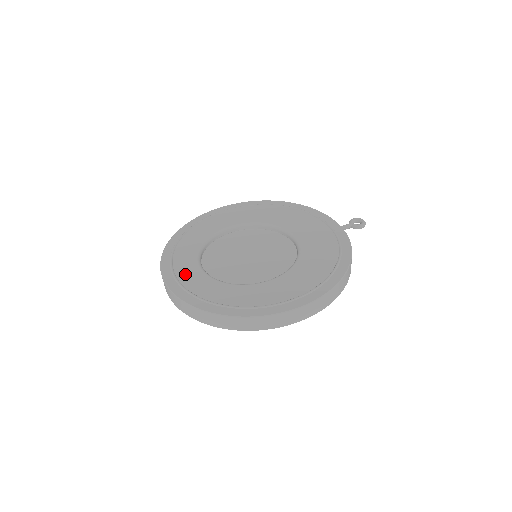
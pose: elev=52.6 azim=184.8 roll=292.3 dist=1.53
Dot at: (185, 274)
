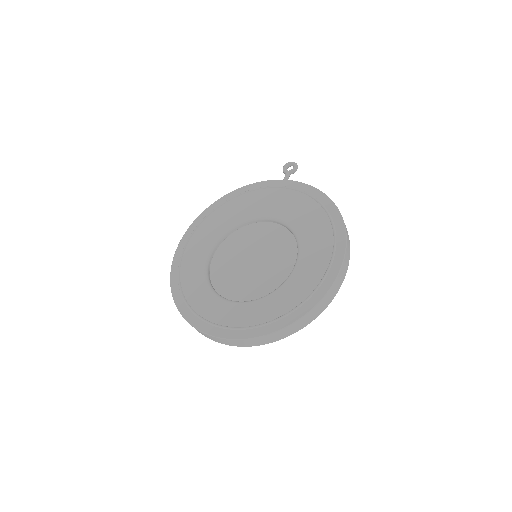
Dot at: (231, 318)
